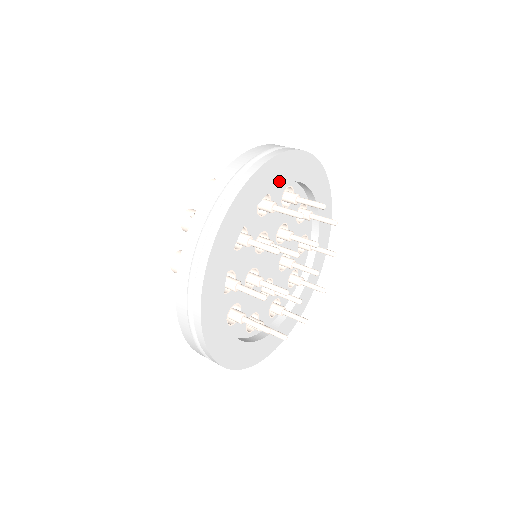
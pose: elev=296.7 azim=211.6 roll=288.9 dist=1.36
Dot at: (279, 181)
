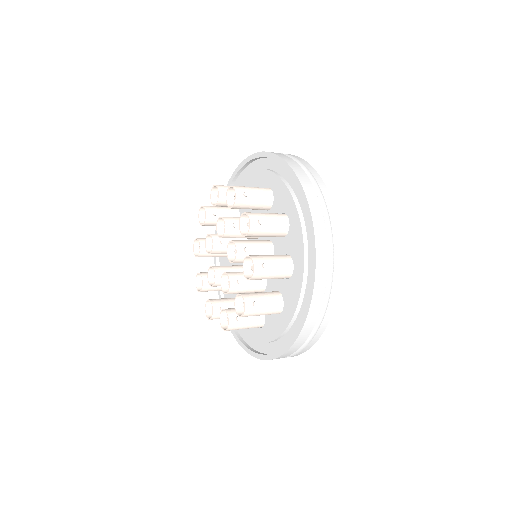
Dot at: occluded
